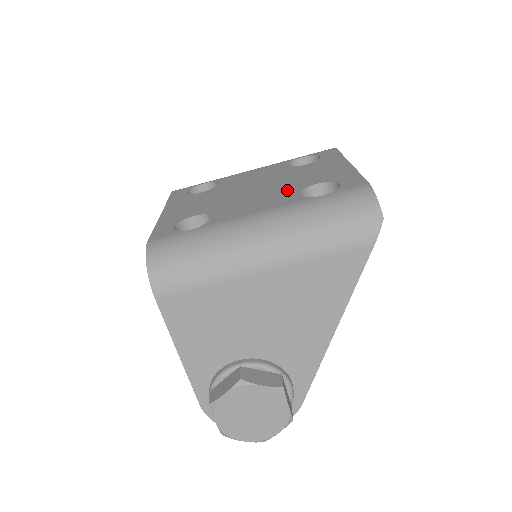
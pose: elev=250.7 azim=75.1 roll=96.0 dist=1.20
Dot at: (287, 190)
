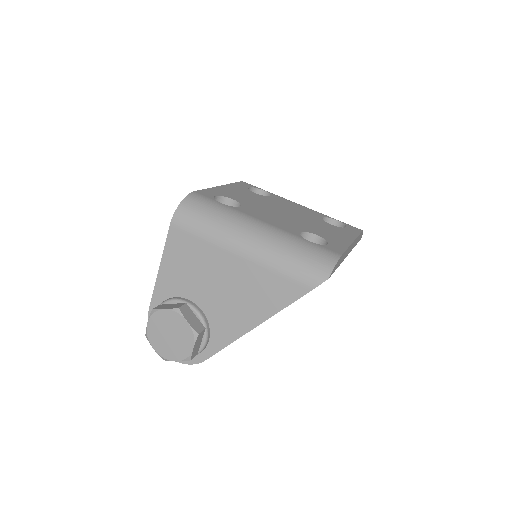
Dot at: (298, 226)
